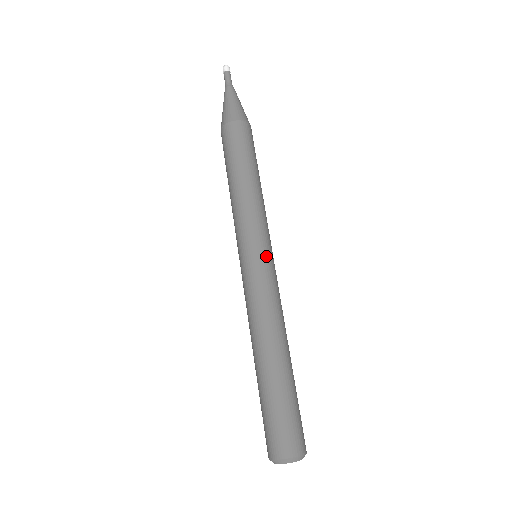
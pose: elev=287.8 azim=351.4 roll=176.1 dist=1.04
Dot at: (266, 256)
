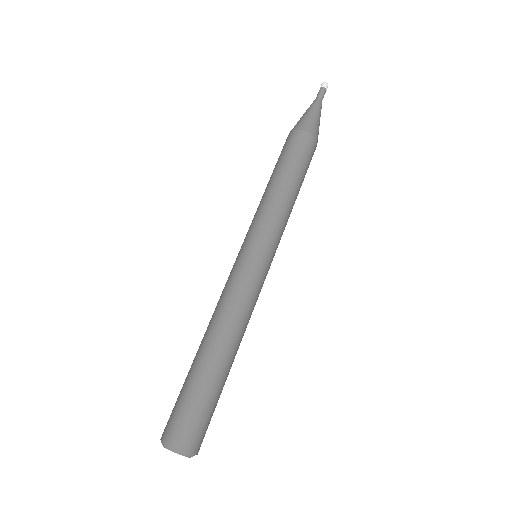
Dot at: (259, 257)
